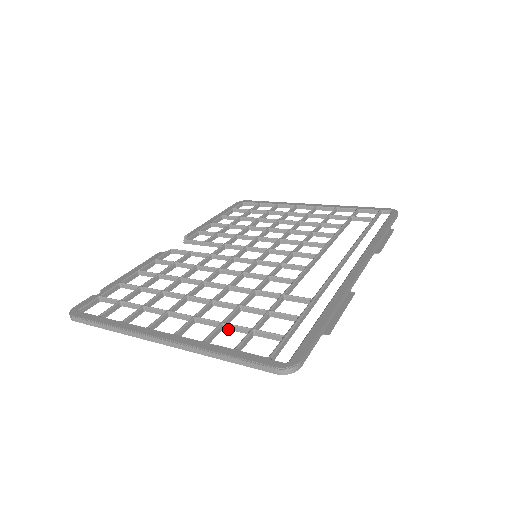
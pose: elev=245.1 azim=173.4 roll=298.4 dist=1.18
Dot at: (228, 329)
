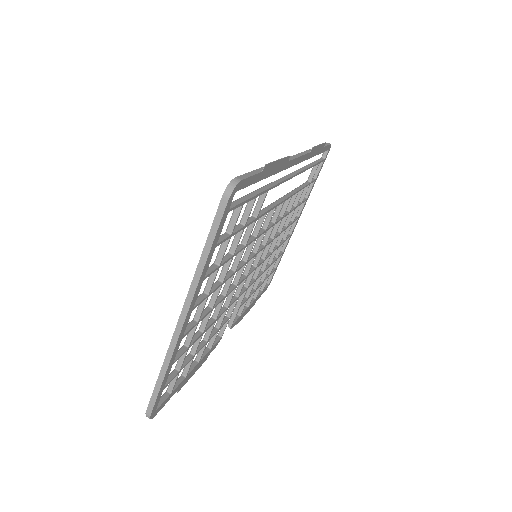
Dot at: (220, 261)
